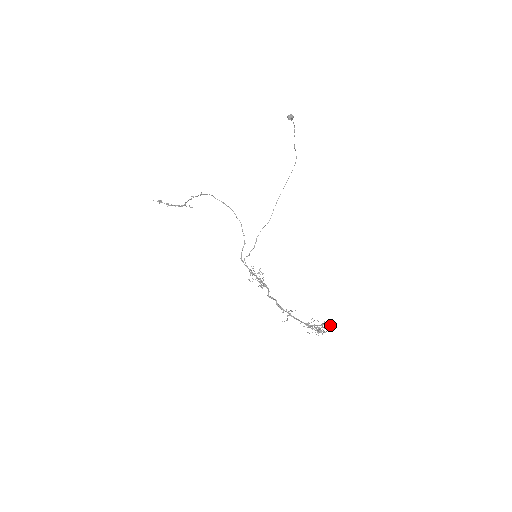
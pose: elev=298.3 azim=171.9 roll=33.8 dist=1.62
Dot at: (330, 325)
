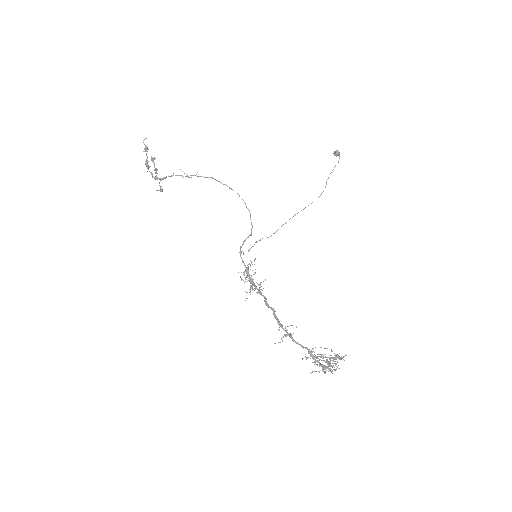
Dot at: occluded
